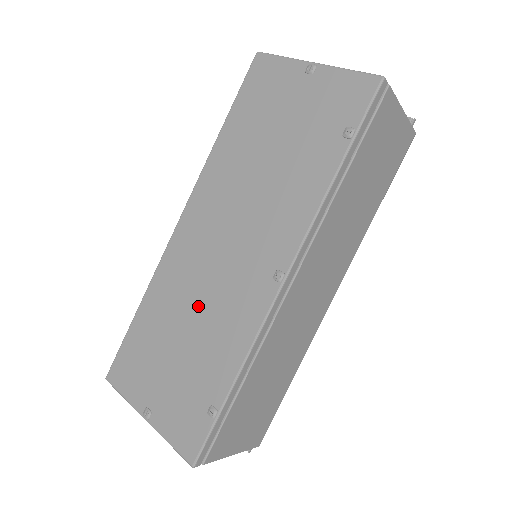
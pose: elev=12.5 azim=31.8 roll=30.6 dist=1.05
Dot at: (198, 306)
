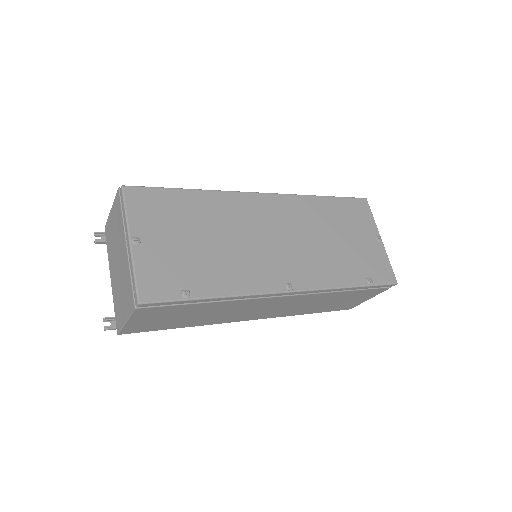
Dot at: (232, 240)
